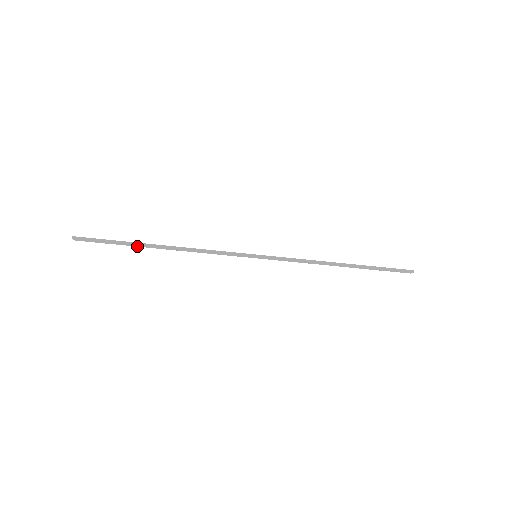
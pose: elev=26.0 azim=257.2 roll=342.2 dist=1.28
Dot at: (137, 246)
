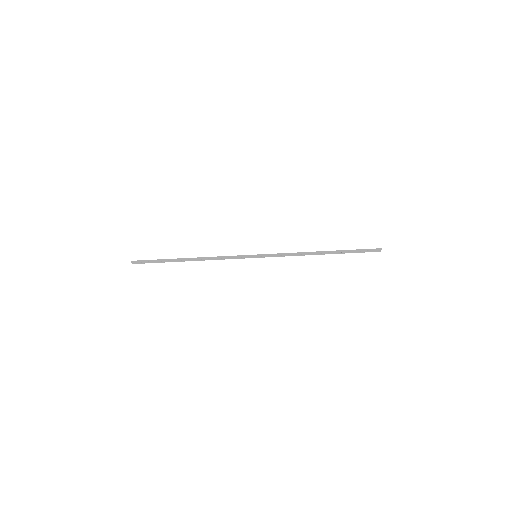
Dot at: occluded
